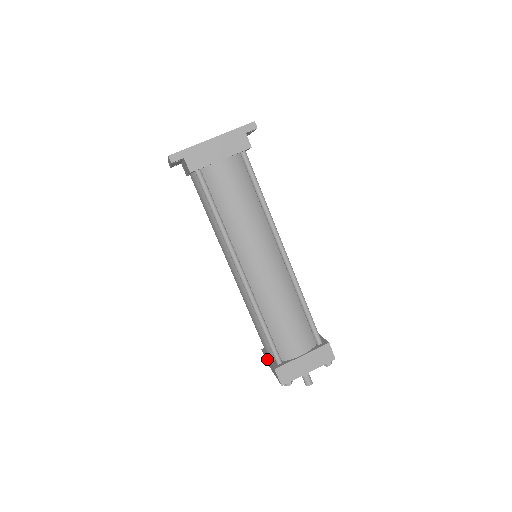
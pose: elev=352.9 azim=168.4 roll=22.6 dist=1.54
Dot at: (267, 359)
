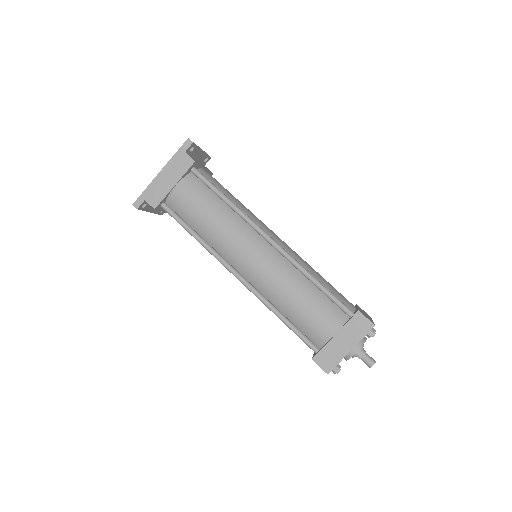
Dot at: occluded
